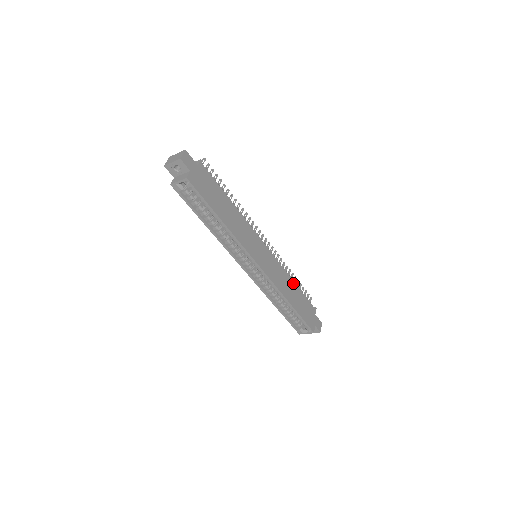
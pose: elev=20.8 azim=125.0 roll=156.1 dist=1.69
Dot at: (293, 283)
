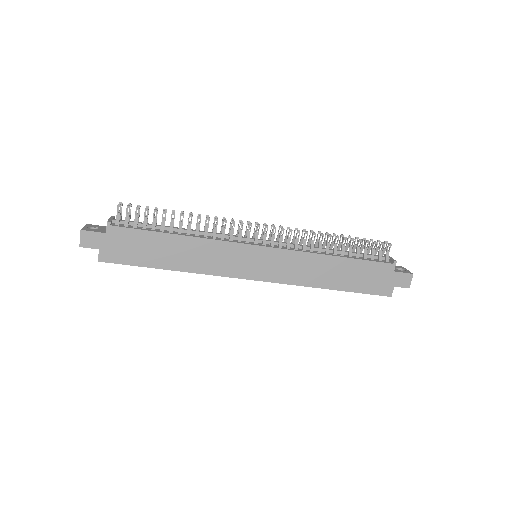
Dot at: (332, 258)
